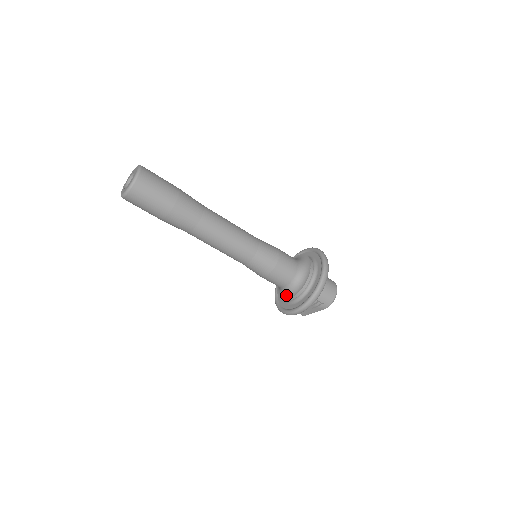
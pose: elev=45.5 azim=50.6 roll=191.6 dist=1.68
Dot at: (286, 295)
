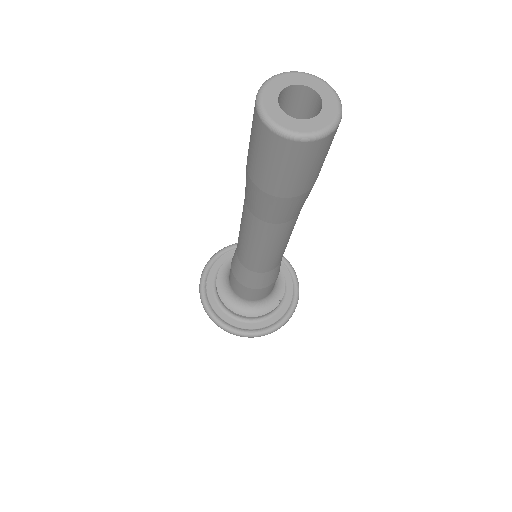
Dot at: (229, 300)
